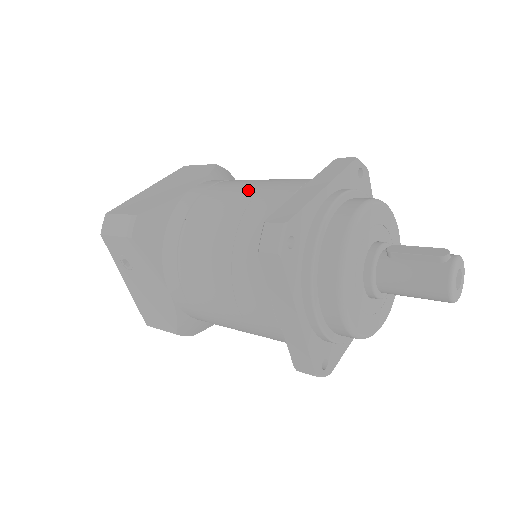
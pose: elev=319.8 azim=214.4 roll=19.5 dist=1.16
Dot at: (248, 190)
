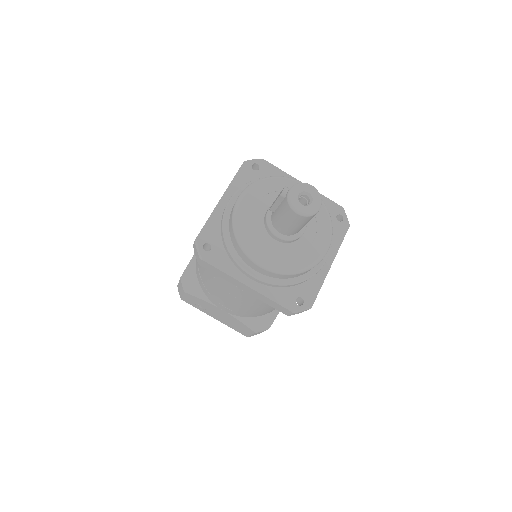
Dot at: occluded
